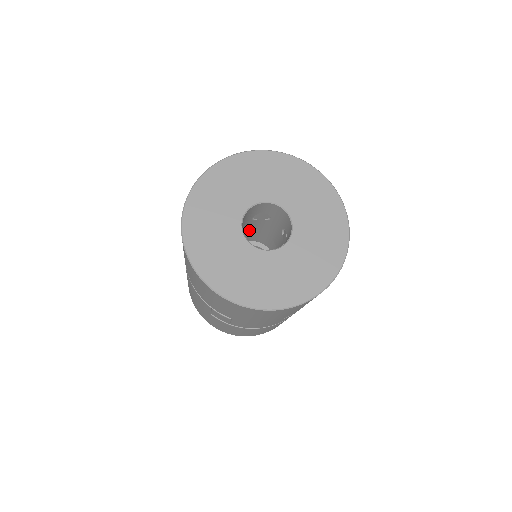
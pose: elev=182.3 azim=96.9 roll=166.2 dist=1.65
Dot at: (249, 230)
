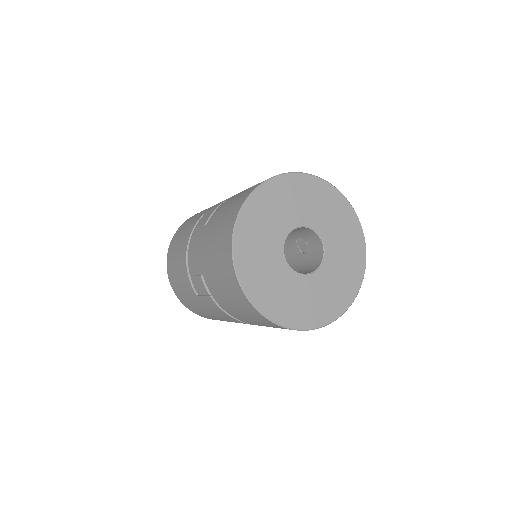
Dot at: occluded
